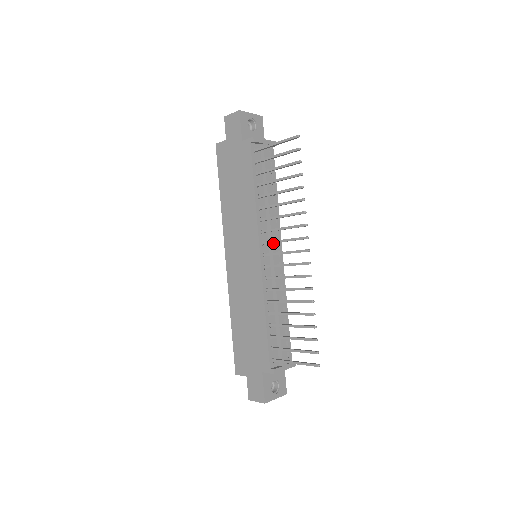
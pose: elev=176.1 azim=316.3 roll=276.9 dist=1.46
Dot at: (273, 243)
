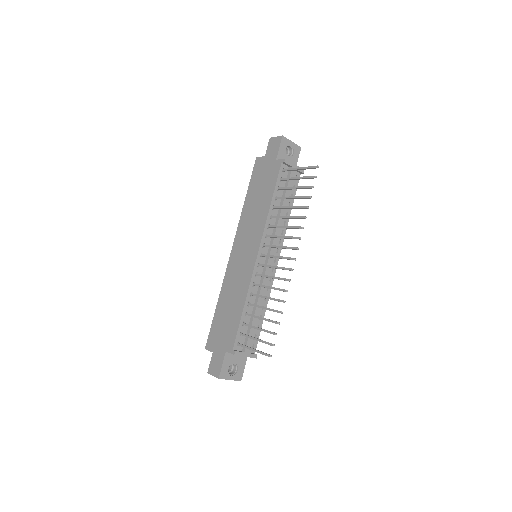
Dot at: (272, 248)
